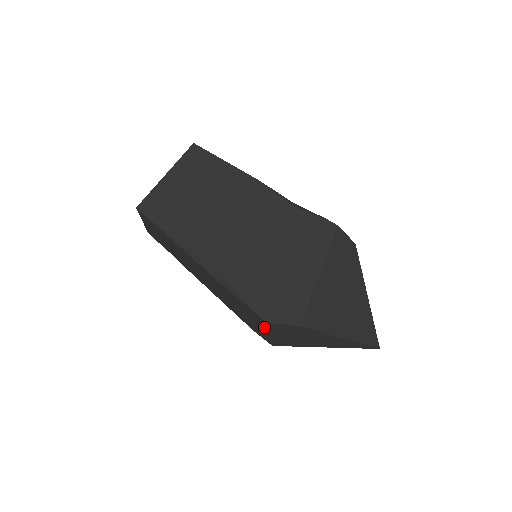
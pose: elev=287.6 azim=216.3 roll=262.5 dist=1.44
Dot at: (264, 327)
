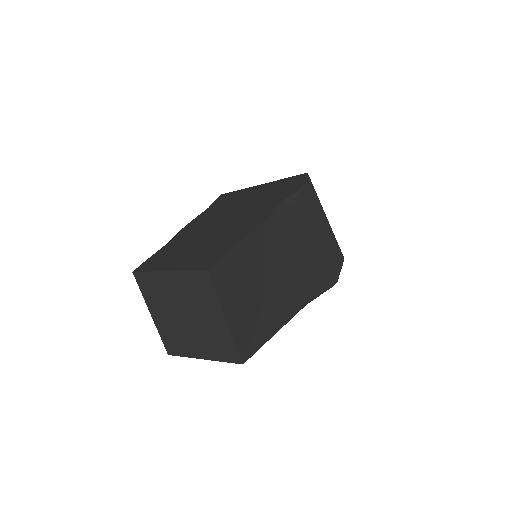
Dot at: occluded
